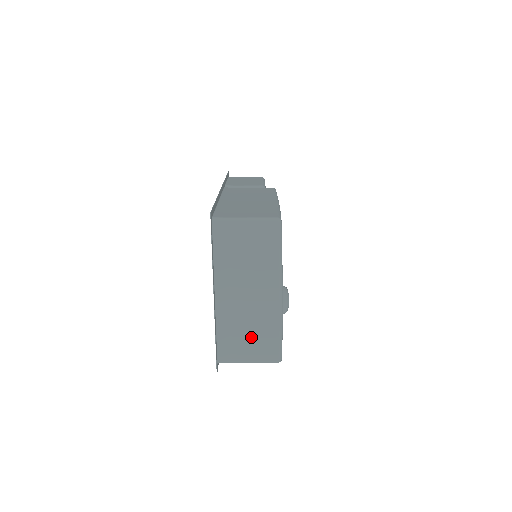
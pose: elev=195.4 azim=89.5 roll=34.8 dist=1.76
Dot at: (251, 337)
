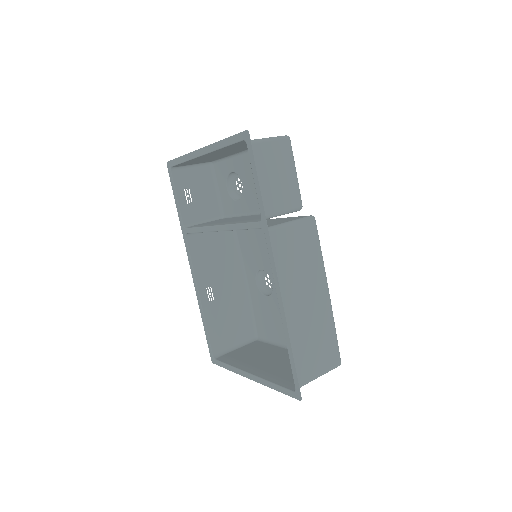
Dot at: (251, 353)
